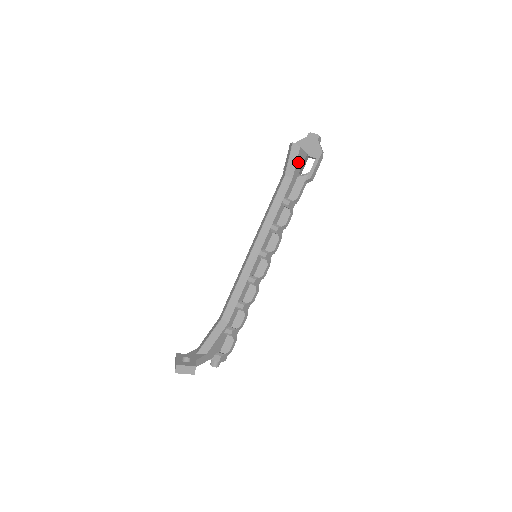
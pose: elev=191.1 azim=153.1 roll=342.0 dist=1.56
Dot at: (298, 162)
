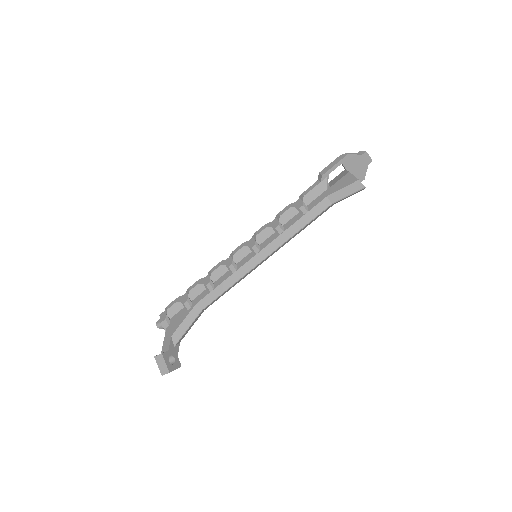
Dot at: occluded
